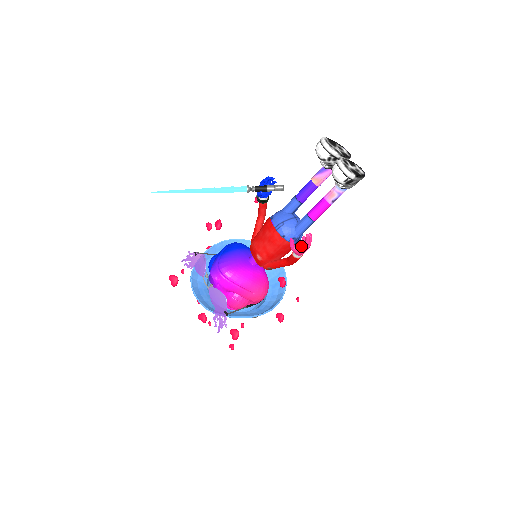
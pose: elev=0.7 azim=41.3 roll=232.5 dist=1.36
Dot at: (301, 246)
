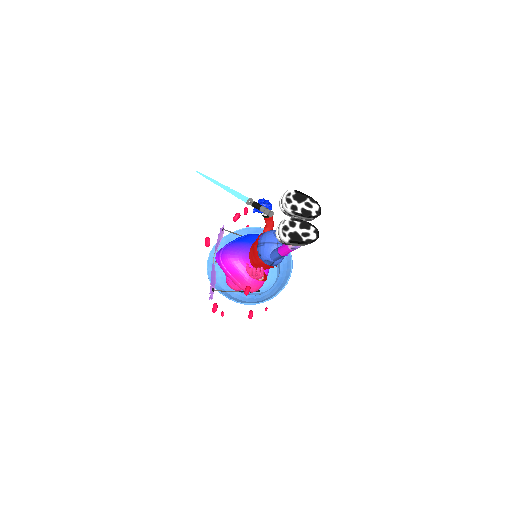
Dot at: (249, 274)
